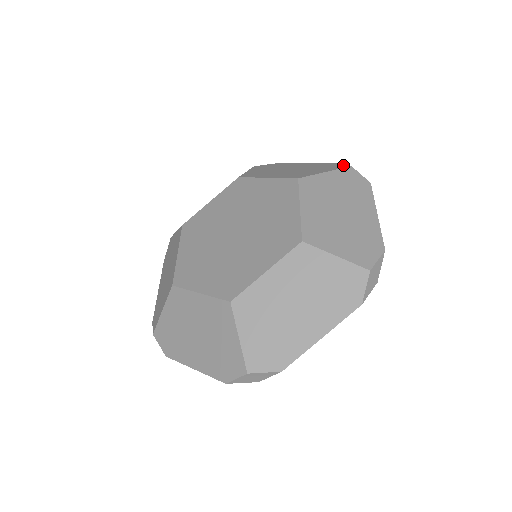
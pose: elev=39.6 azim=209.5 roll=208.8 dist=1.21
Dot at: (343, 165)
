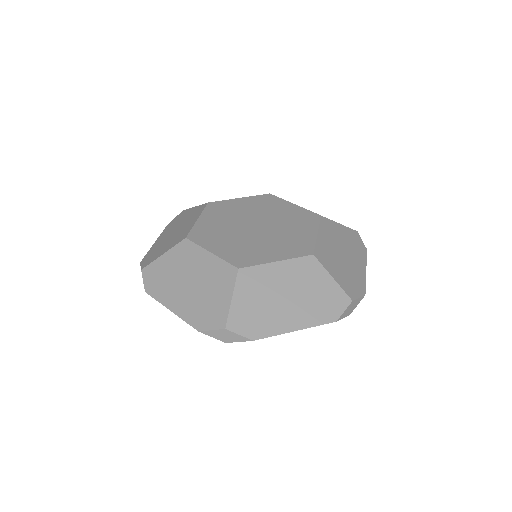
Dot at: occluded
